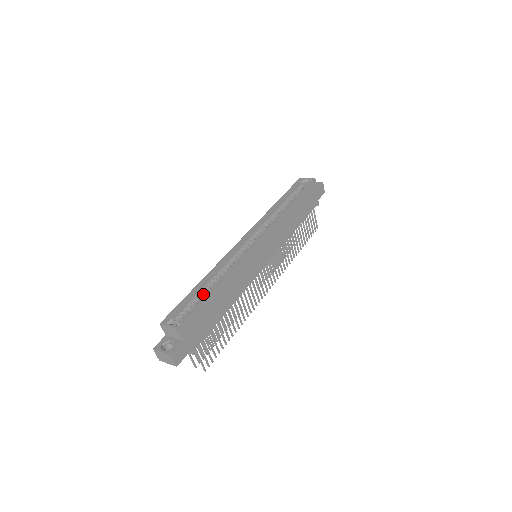
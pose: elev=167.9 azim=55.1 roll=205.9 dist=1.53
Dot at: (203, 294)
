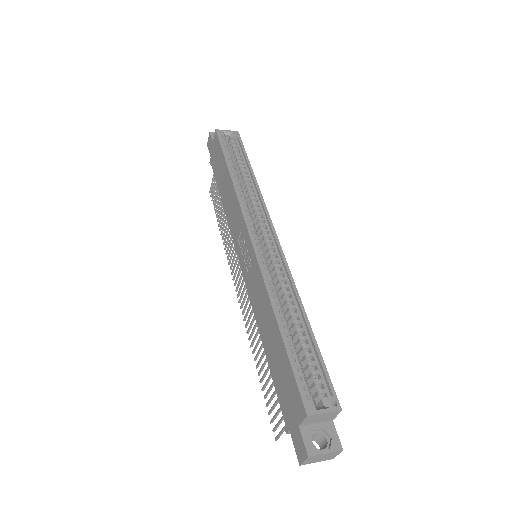
Dot at: (291, 340)
